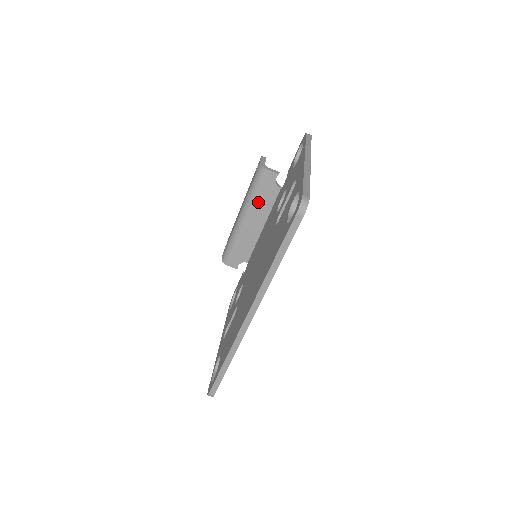
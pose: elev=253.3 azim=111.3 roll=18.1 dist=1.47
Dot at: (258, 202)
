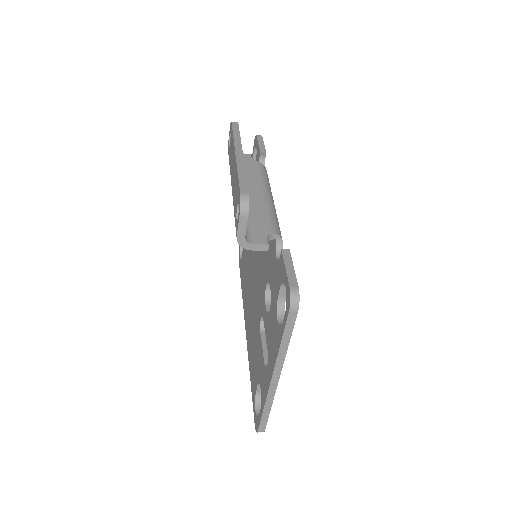
Dot at: occluded
